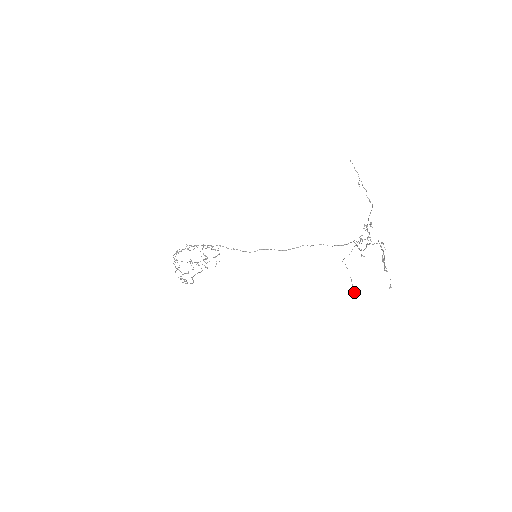
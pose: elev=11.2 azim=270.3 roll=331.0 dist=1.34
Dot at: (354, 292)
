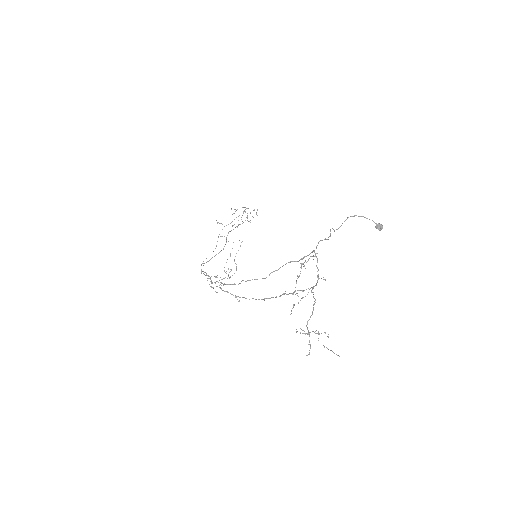
Dot at: (378, 229)
